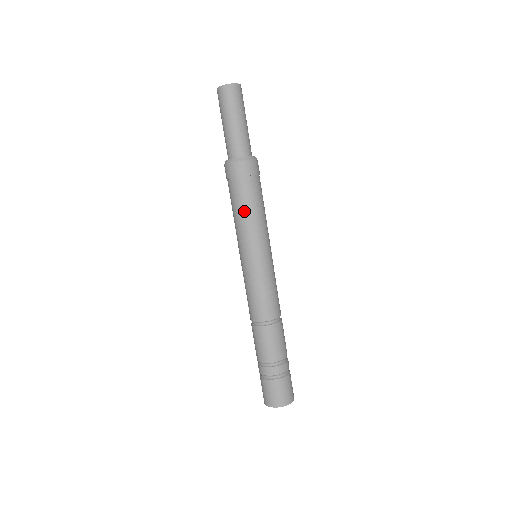
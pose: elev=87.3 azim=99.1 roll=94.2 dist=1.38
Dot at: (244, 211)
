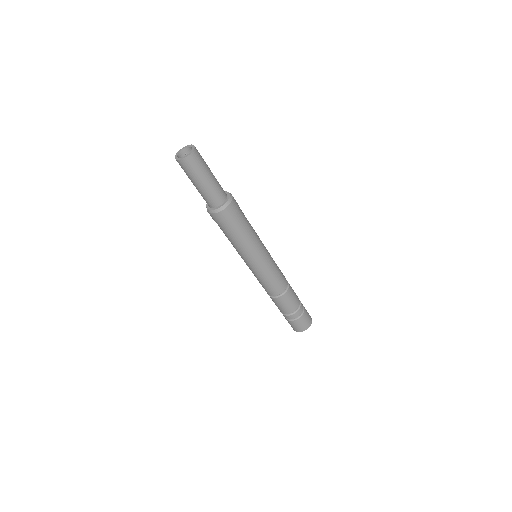
Dot at: (243, 237)
